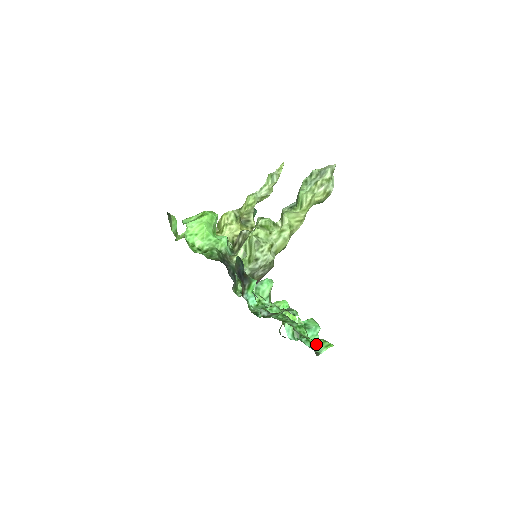
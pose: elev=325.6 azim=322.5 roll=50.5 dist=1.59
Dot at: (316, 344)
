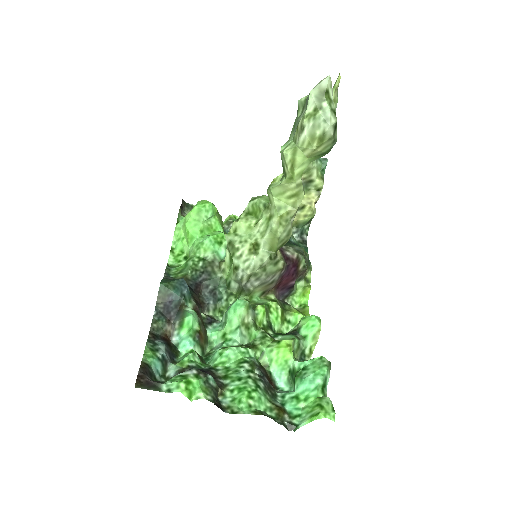
Dot at: (306, 406)
